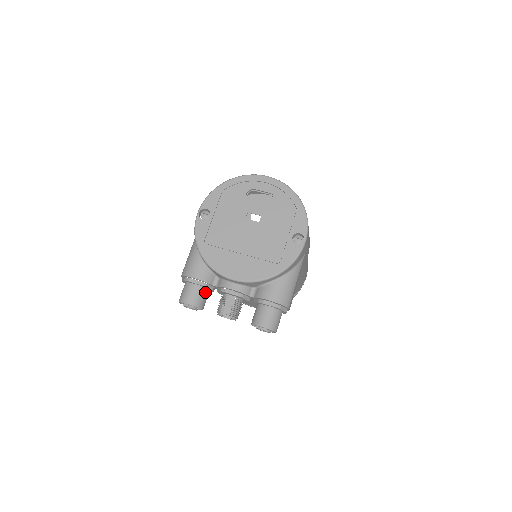
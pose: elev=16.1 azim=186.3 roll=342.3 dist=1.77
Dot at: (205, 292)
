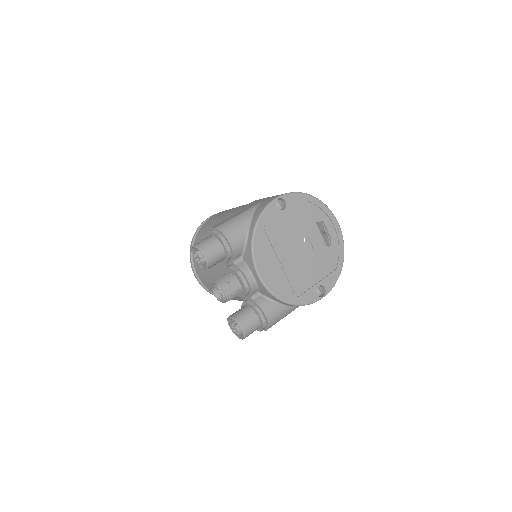
Dot at: (222, 259)
